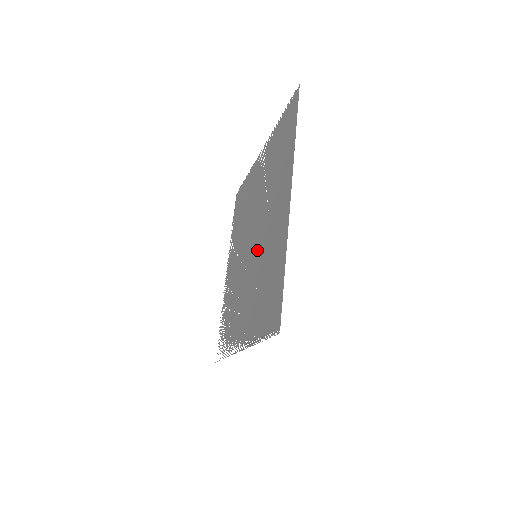
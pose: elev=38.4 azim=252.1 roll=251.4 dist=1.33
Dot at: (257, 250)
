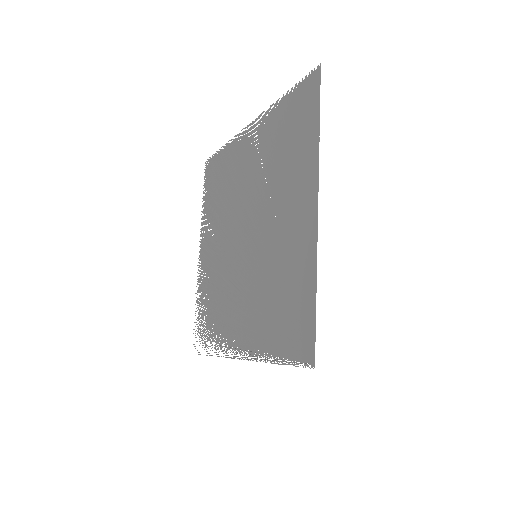
Dot at: (258, 250)
